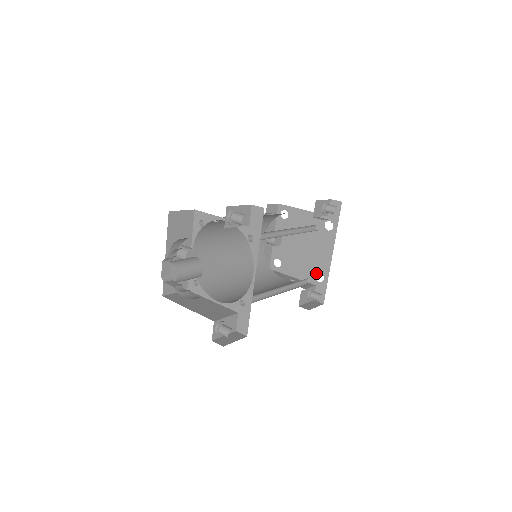
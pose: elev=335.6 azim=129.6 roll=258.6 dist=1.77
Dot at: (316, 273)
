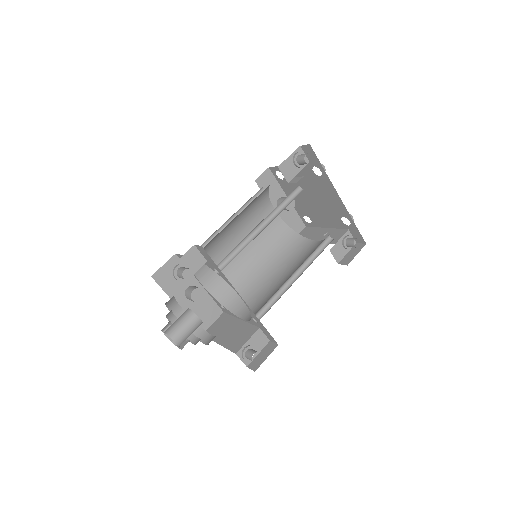
Dot at: (340, 218)
